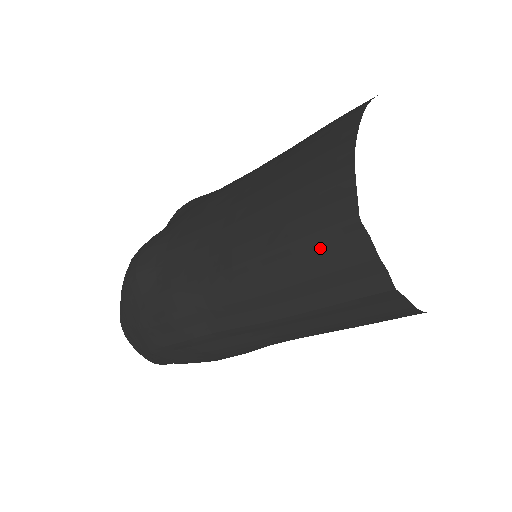
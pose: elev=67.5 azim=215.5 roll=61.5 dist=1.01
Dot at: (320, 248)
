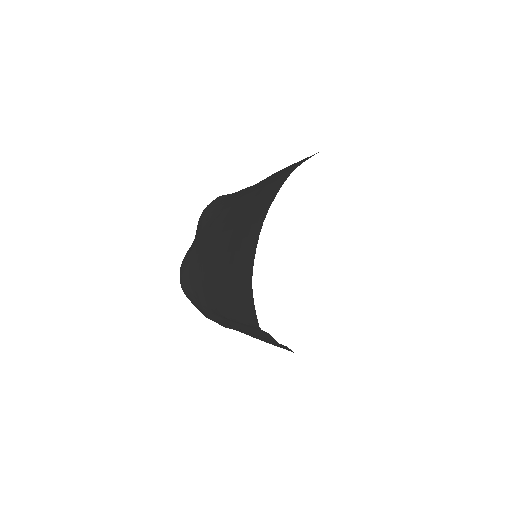
Dot at: (253, 328)
